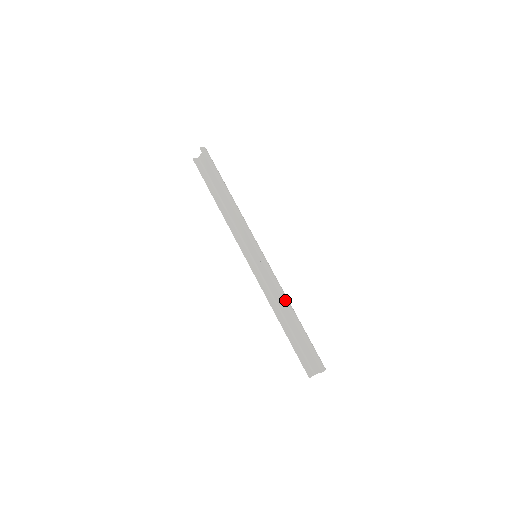
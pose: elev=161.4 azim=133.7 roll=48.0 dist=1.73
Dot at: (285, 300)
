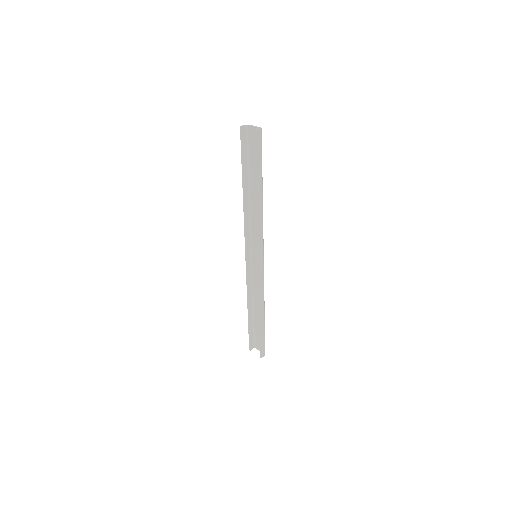
Dot at: (262, 304)
